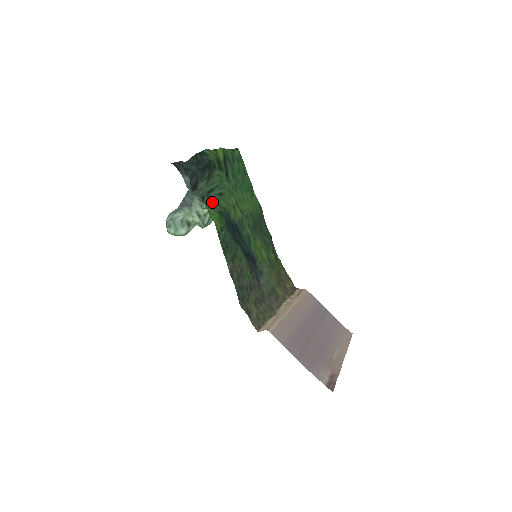
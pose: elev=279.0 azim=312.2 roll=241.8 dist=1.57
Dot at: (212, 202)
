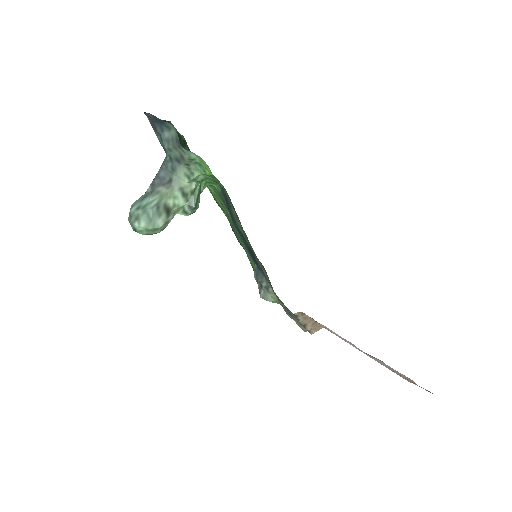
Dot at: occluded
